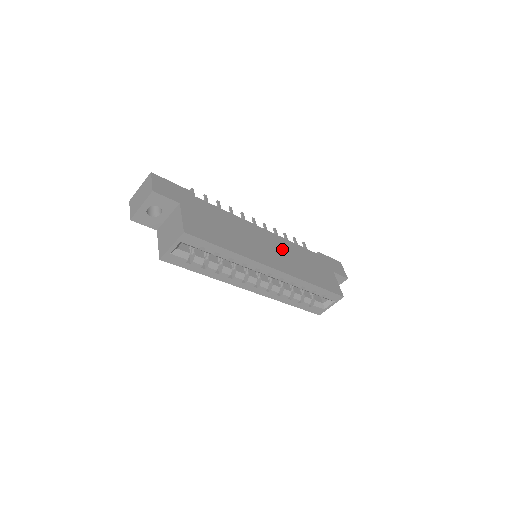
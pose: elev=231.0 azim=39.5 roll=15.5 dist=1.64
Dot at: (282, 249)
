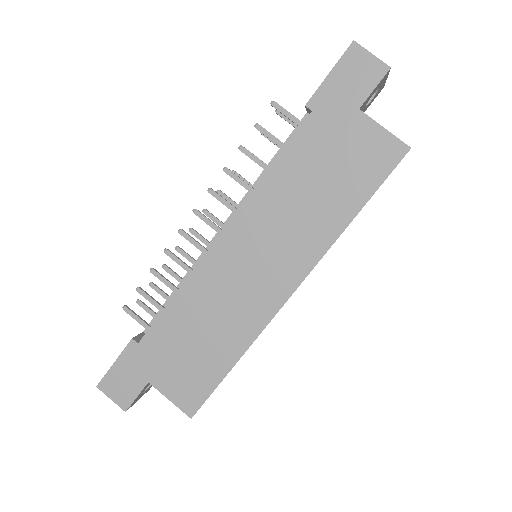
Dot at: (267, 228)
